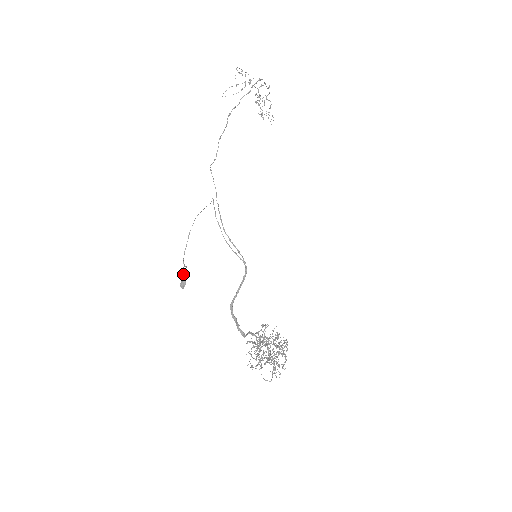
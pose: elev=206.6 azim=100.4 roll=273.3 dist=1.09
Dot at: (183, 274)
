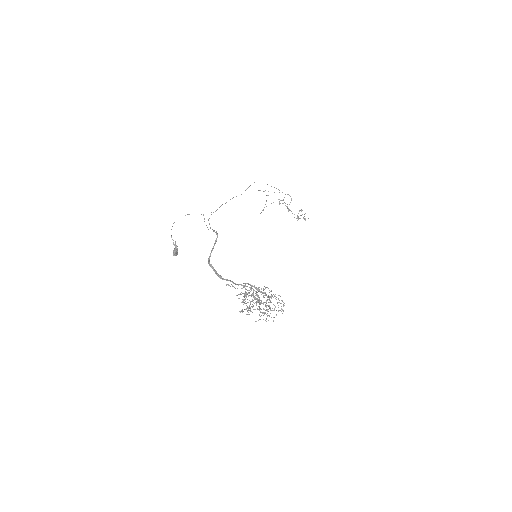
Dot at: (175, 248)
